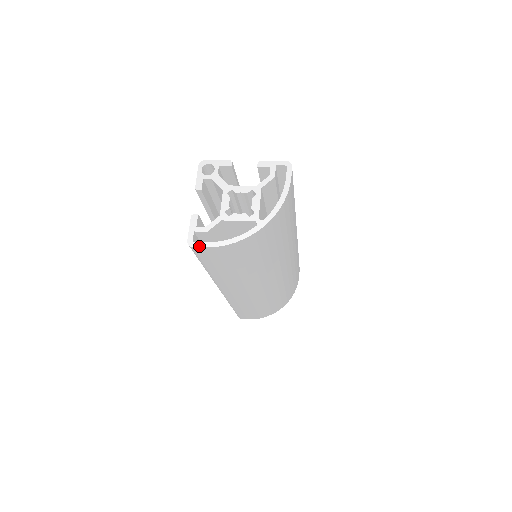
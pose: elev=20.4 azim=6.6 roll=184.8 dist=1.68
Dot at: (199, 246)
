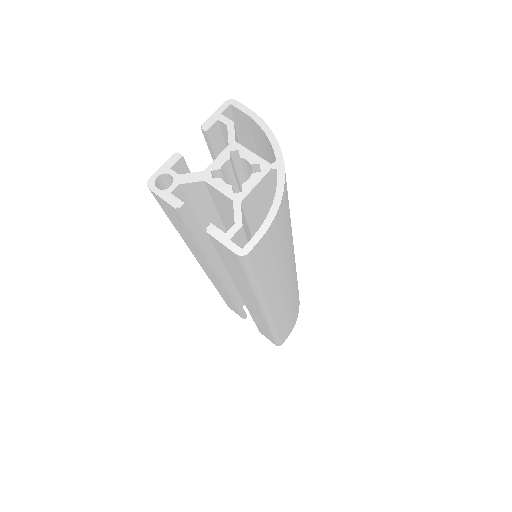
Dot at: (253, 244)
